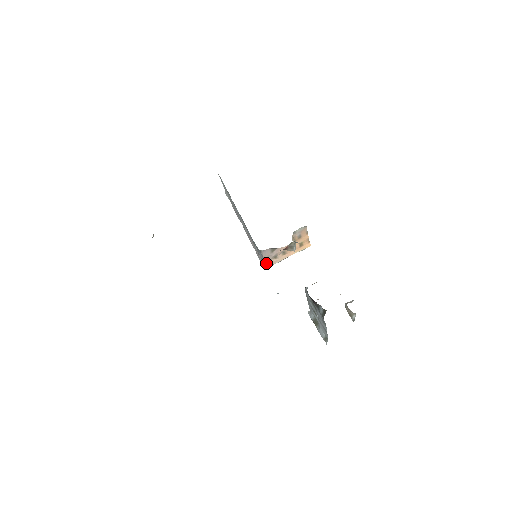
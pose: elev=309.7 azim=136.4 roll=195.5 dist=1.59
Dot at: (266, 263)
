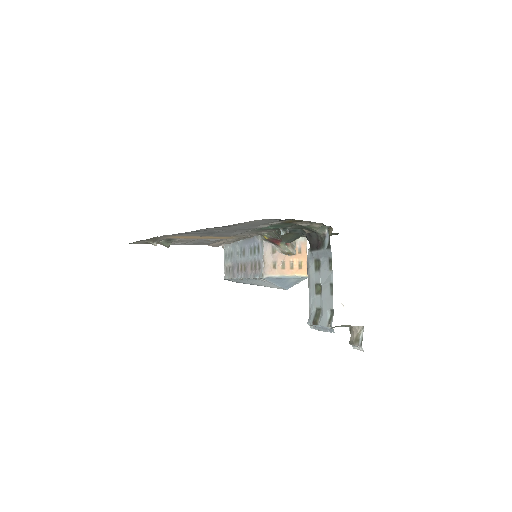
Dot at: (264, 268)
